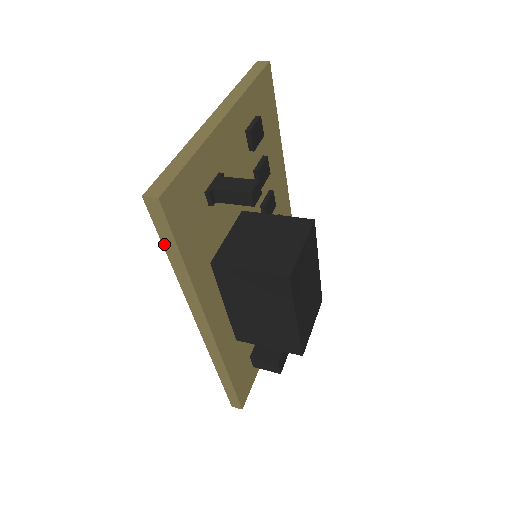
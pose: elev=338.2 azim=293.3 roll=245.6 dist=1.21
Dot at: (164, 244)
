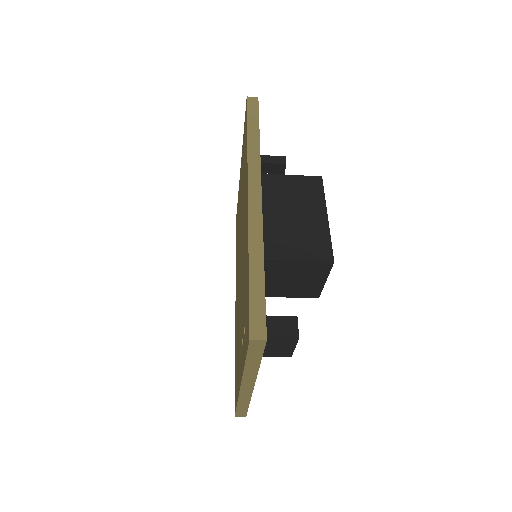
Dot at: (248, 122)
